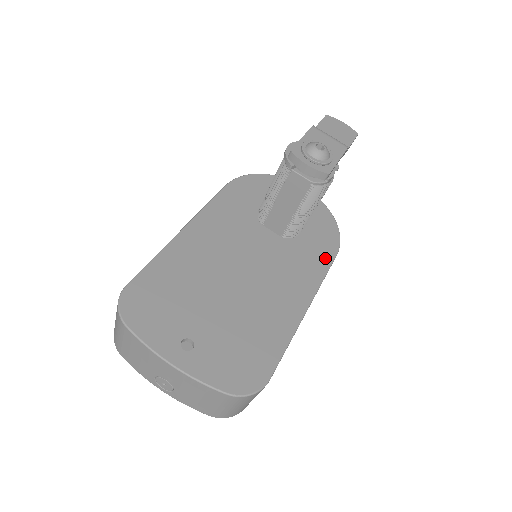
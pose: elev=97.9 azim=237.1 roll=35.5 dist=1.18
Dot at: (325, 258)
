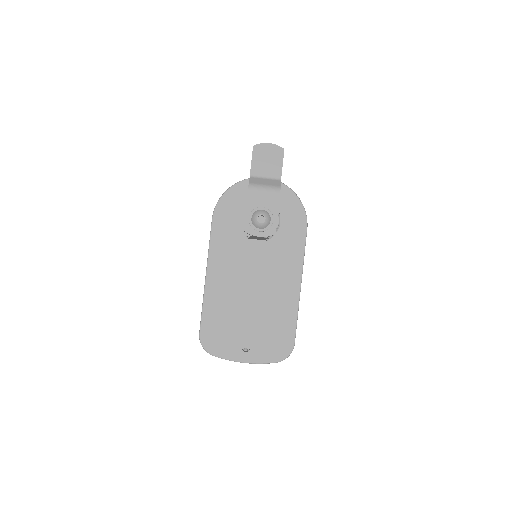
Dot at: (300, 239)
